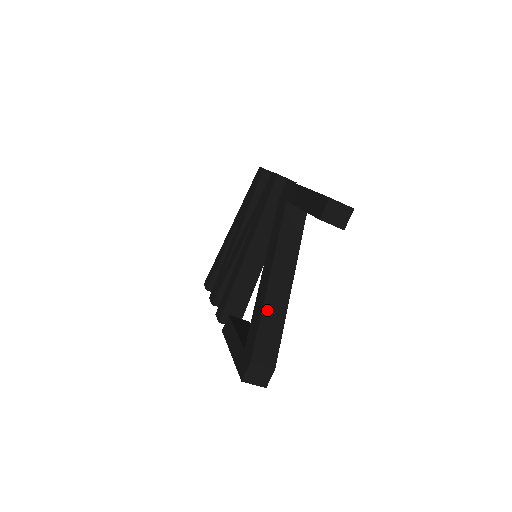
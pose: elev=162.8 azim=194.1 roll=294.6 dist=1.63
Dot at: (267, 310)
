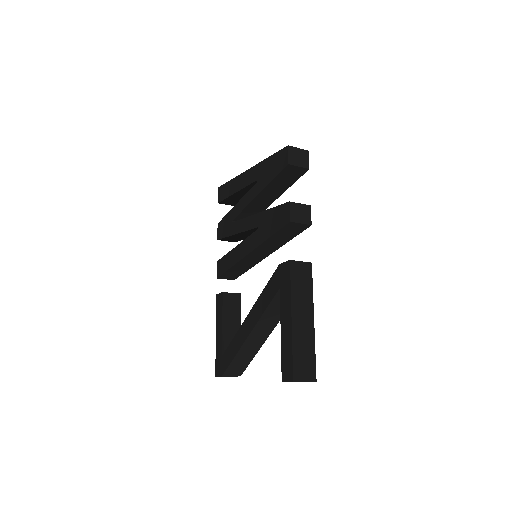
Dot at: (241, 353)
